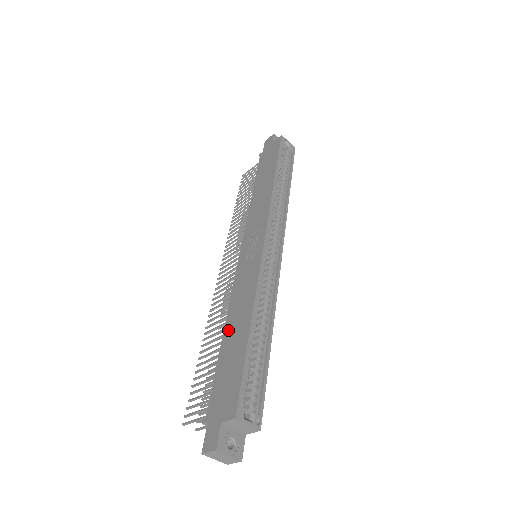
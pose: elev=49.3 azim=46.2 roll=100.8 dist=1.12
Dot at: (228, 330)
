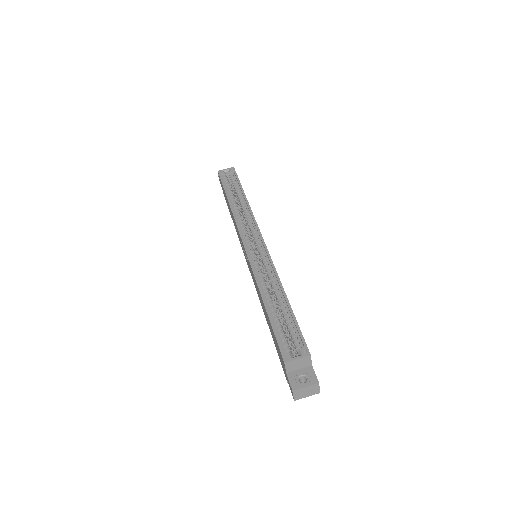
Dot at: (265, 316)
